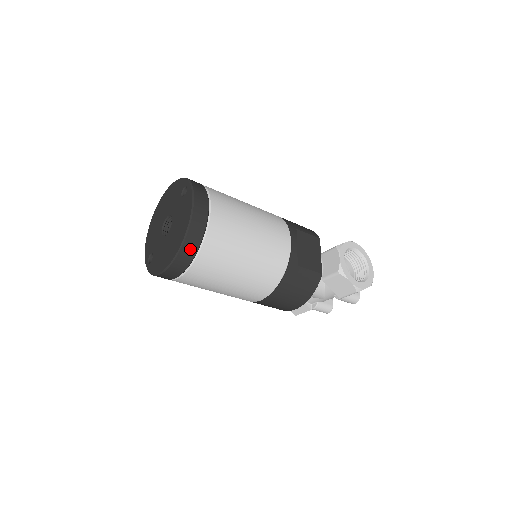
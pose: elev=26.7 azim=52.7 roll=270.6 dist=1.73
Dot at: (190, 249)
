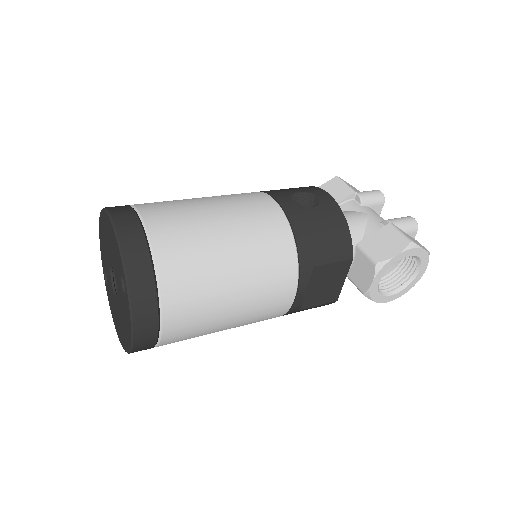
Dot at: occluded
